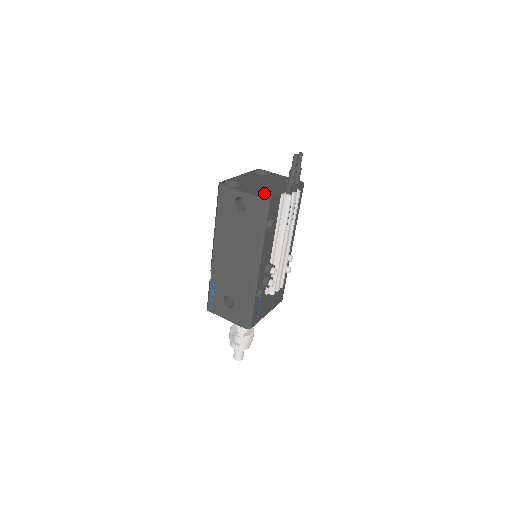
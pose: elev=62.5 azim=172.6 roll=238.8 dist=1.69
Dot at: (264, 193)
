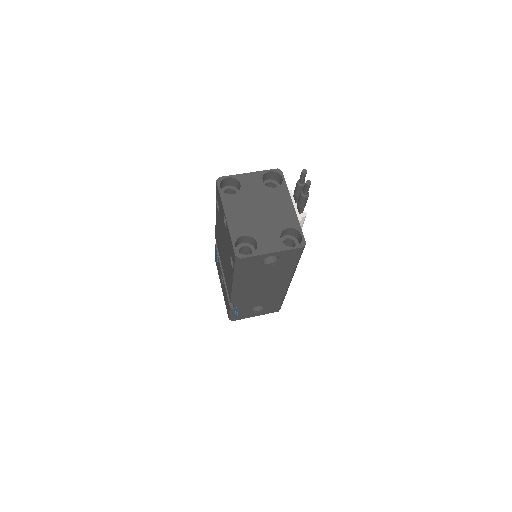
Dot at: (283, 231)
